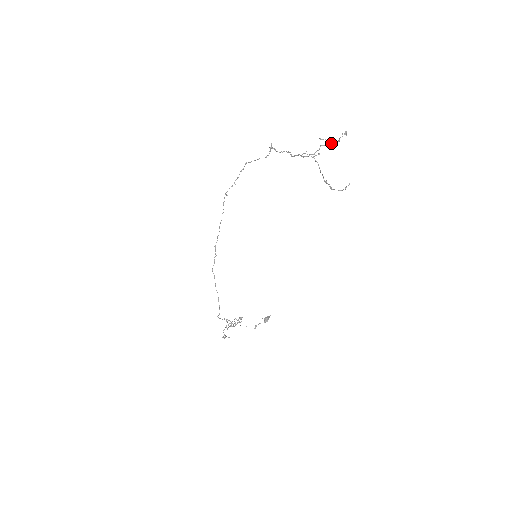
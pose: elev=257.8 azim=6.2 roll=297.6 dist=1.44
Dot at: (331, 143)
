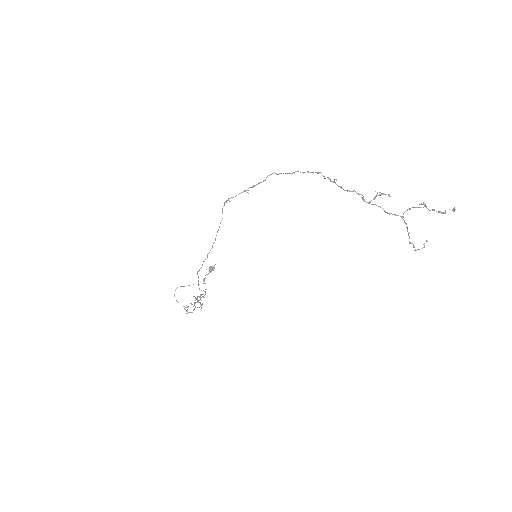
Dot at: (429, 210)
